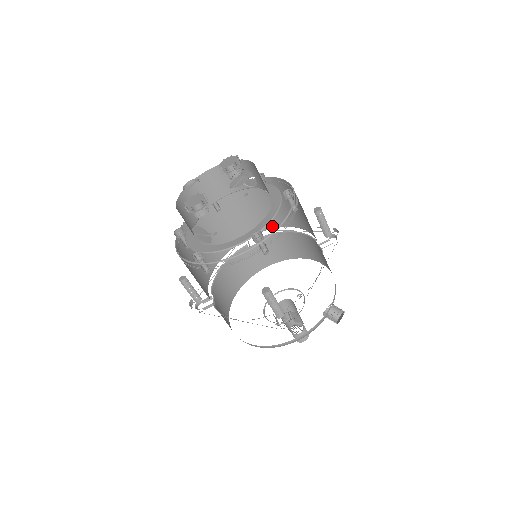
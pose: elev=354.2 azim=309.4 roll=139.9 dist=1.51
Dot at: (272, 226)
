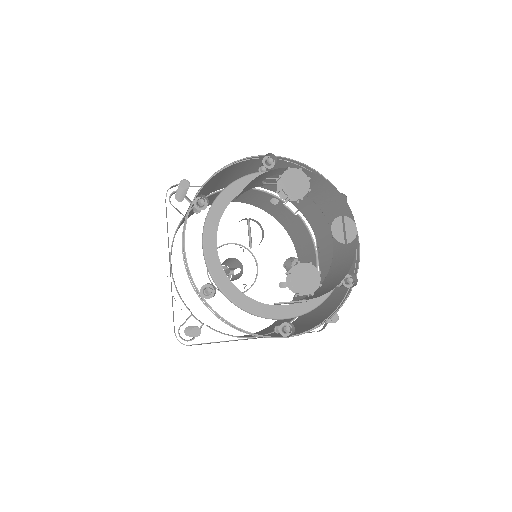
Dot at: (220, 188)
